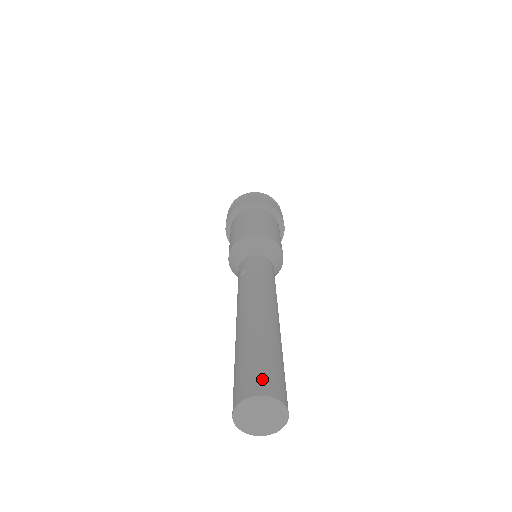
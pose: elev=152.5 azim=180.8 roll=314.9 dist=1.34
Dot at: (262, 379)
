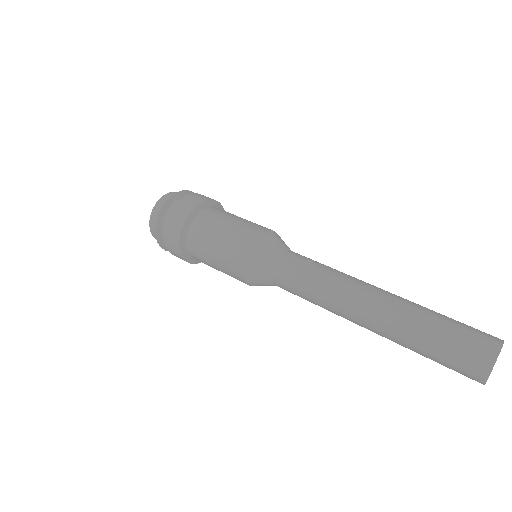
Dot at: occluded
